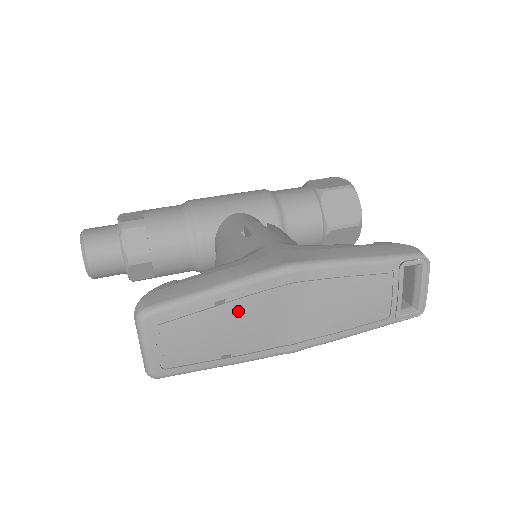
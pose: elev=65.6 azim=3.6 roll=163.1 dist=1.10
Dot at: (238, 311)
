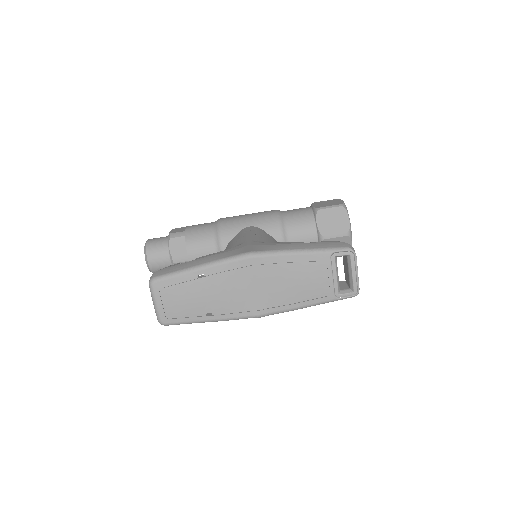
Dot at: (214, 283)
